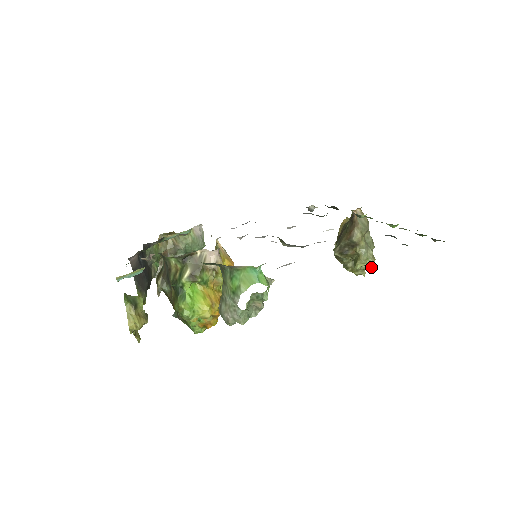
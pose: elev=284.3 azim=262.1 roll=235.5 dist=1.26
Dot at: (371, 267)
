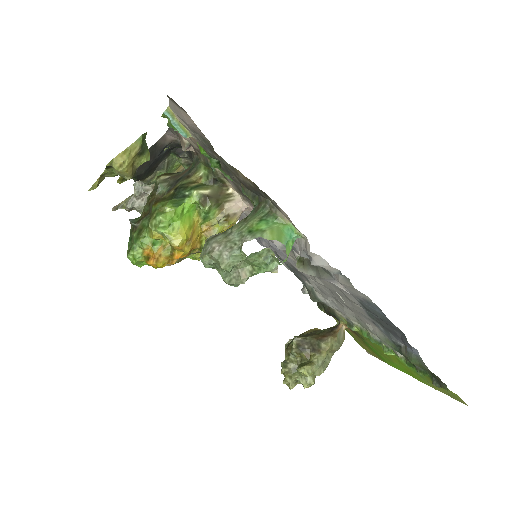
Dot at: (306, 386)
